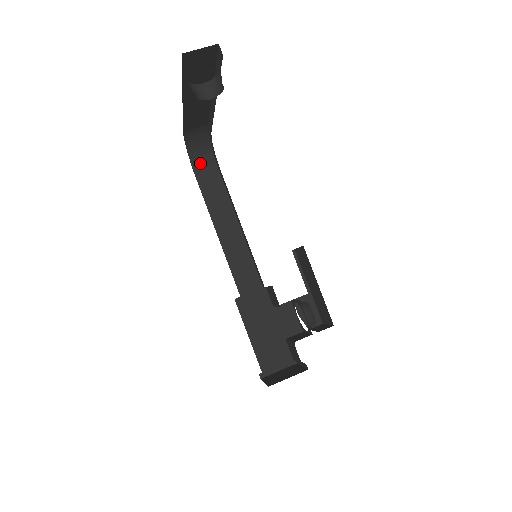
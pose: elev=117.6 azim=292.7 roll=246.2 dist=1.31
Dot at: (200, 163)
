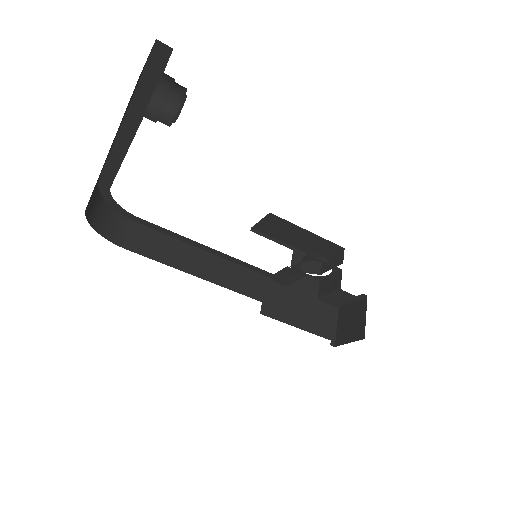
Dot at: (114, 232)
